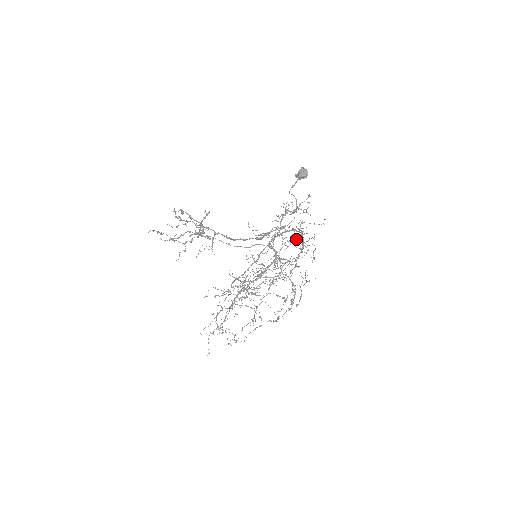
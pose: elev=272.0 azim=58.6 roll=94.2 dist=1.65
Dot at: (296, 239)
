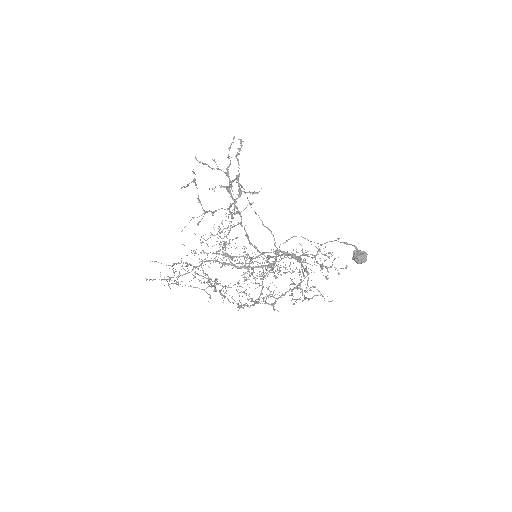
Dot at: occluded
